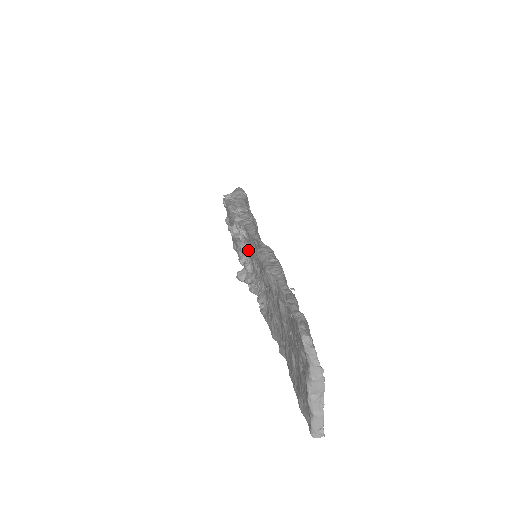
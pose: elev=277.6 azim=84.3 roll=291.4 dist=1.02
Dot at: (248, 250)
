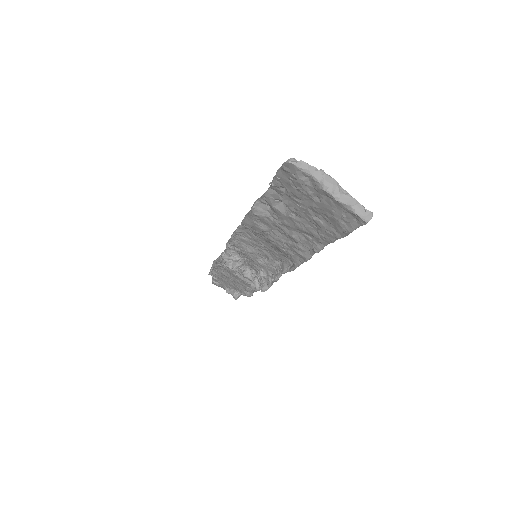
Dot at: (252, 271)
